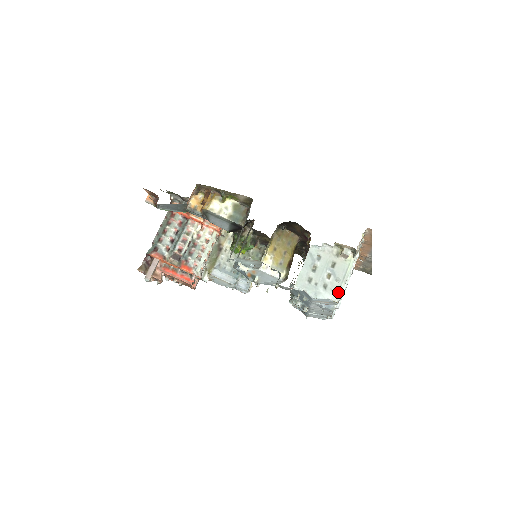
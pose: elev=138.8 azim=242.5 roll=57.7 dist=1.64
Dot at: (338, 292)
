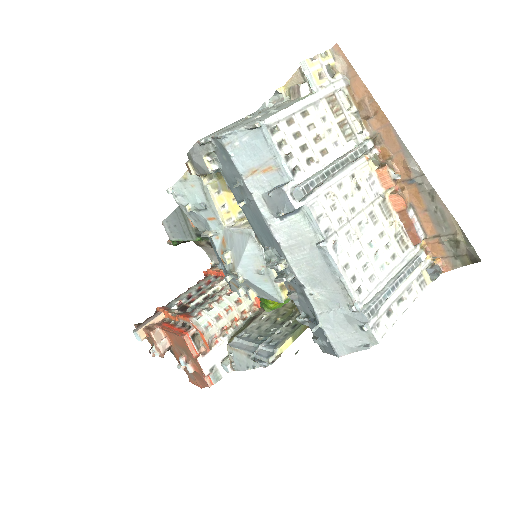
Dot at: (264, 118)
